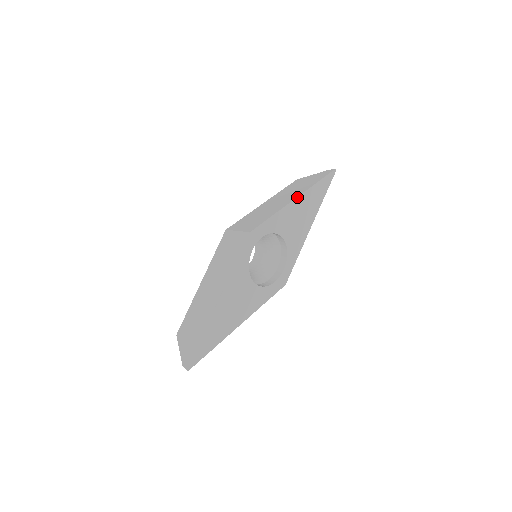
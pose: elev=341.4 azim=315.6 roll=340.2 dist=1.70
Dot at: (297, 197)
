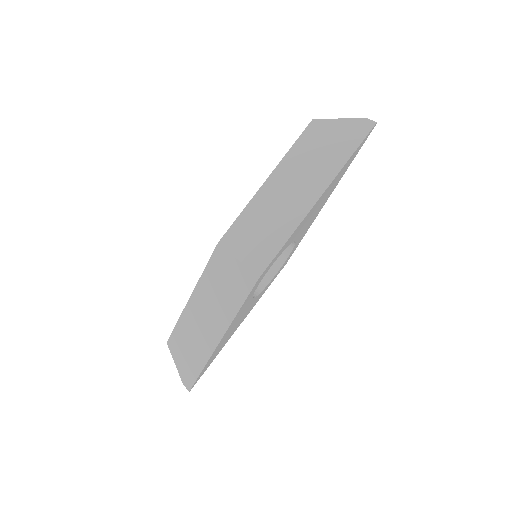
Dot at: (320, 197)
